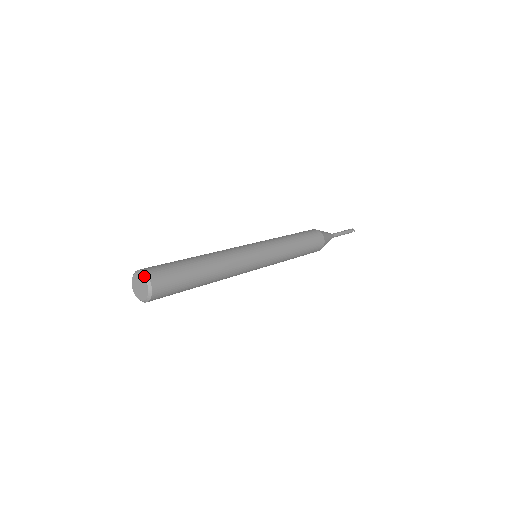
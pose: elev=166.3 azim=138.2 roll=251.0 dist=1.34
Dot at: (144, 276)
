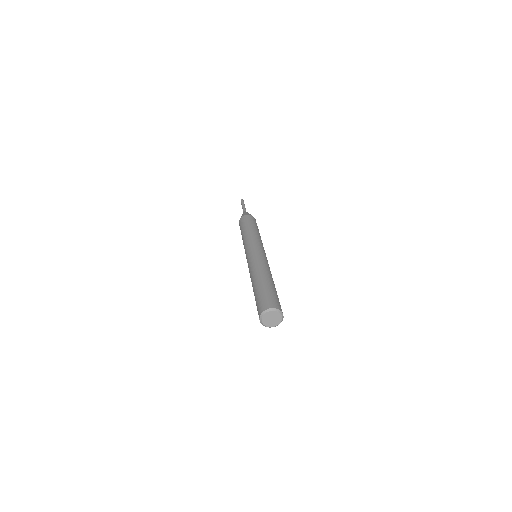
Dot at: (282, 315)
